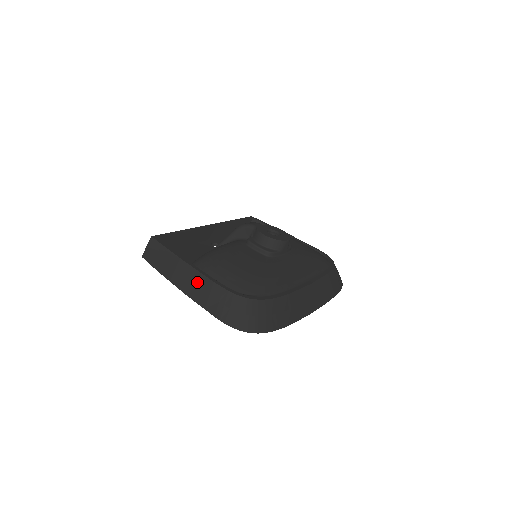
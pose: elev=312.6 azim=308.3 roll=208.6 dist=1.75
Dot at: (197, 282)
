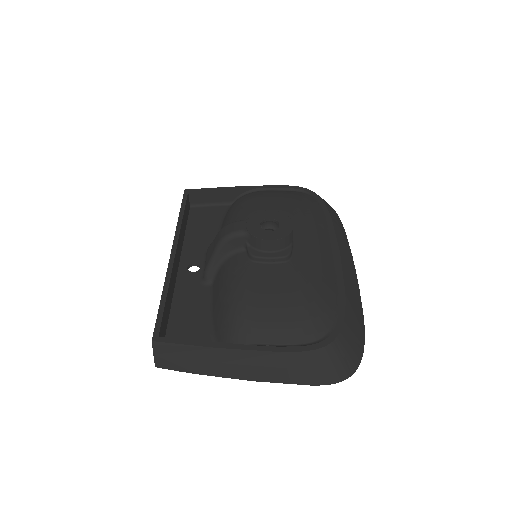
Dot at: (260, 362)
